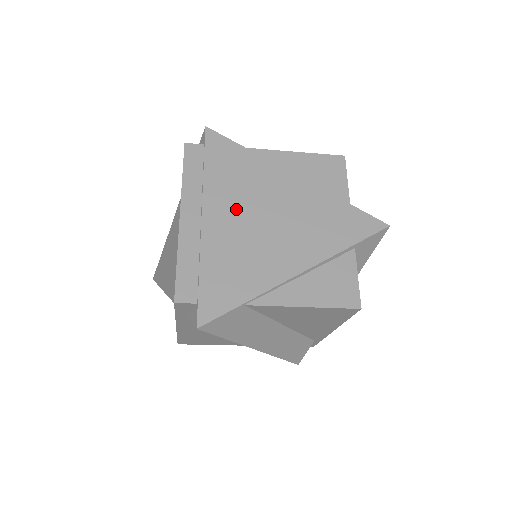
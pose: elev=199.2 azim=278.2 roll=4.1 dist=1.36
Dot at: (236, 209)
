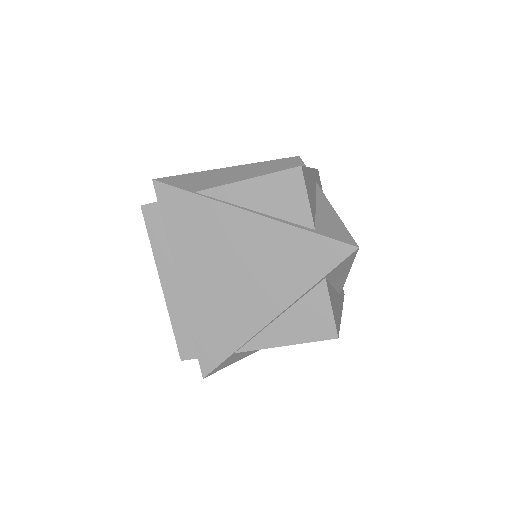
Dot at: (204, 266)
